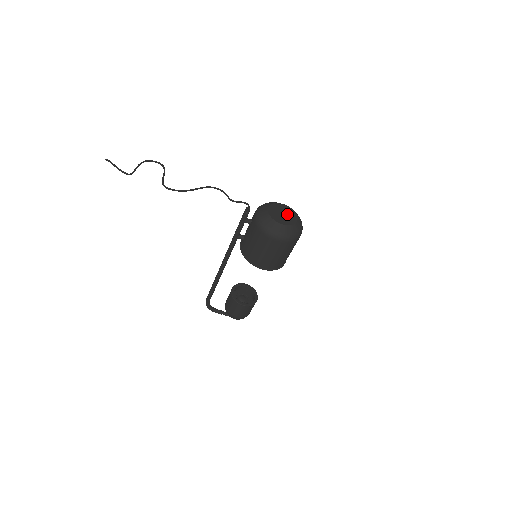
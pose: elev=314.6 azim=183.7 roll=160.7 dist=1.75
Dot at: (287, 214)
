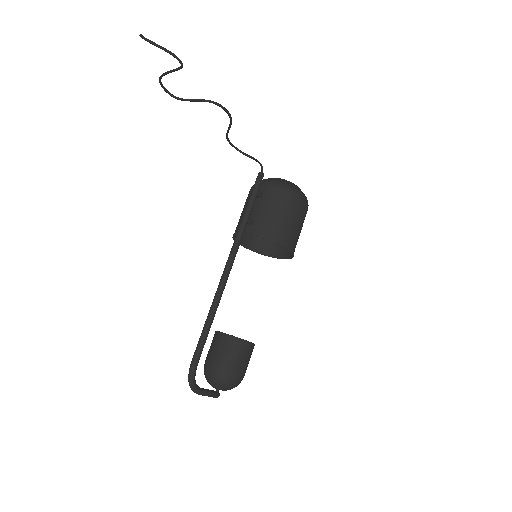
Dot at: occluded
